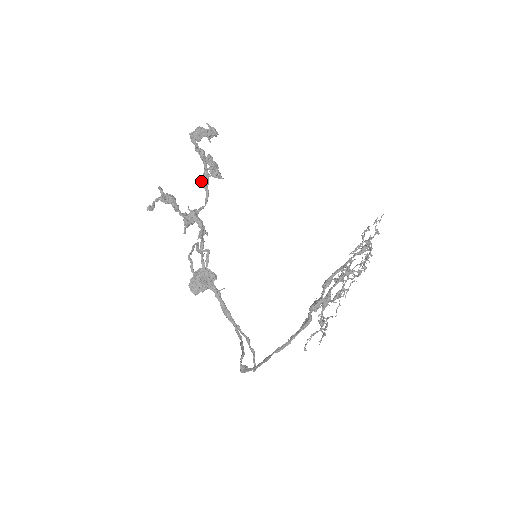
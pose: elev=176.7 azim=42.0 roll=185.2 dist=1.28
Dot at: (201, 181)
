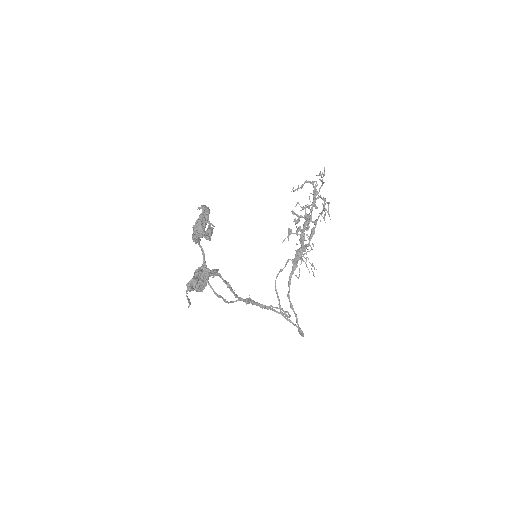
Dot at: (199, 243)
